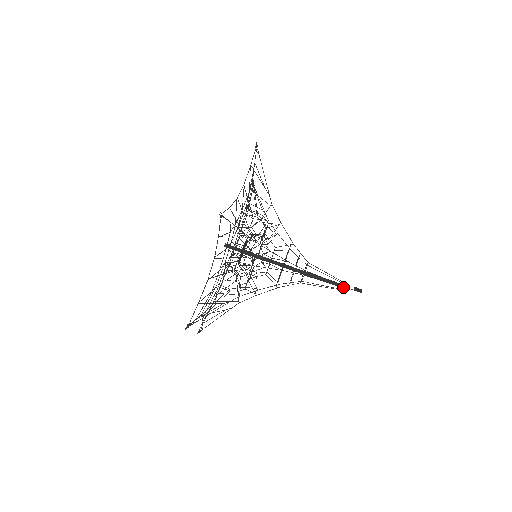
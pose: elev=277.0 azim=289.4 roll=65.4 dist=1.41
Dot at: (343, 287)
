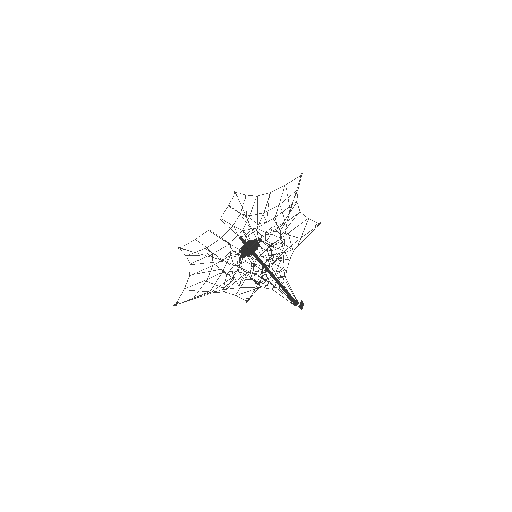
Dot at: (294, 303)
